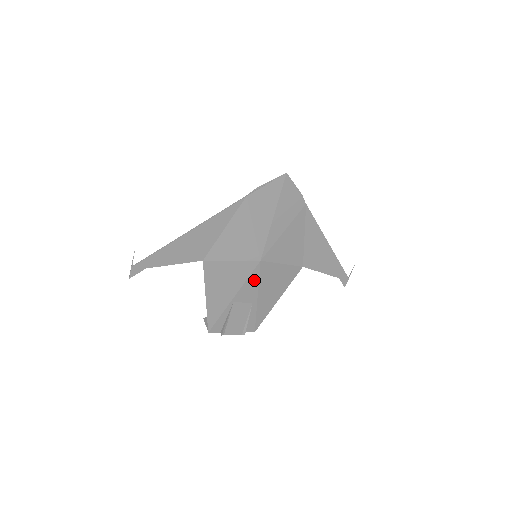
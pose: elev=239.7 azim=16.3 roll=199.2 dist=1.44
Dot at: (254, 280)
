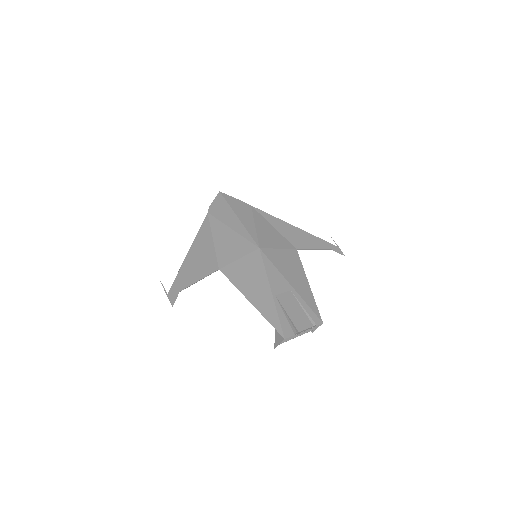
Dot at: (271, 268)
